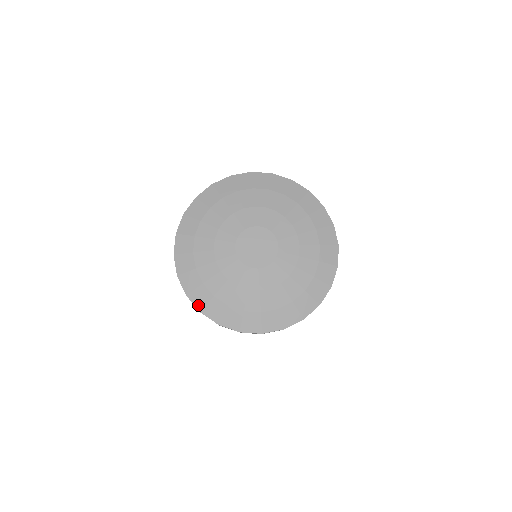
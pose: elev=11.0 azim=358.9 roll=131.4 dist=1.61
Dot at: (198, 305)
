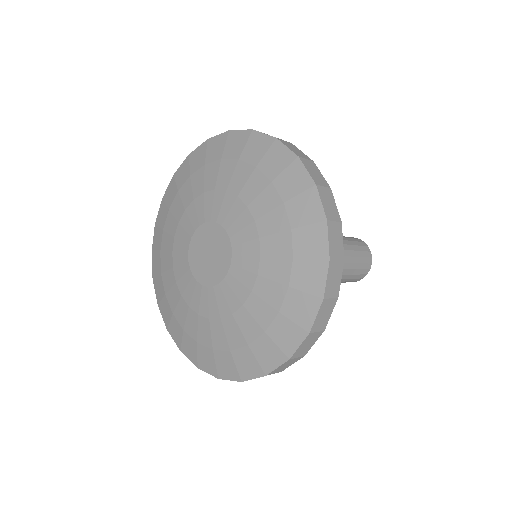
Dot at: (153, 270)
